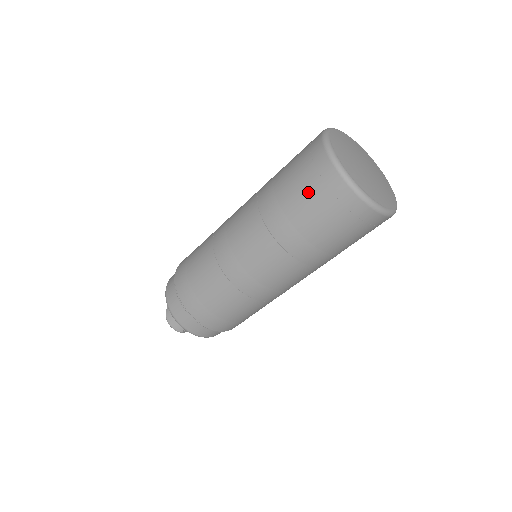
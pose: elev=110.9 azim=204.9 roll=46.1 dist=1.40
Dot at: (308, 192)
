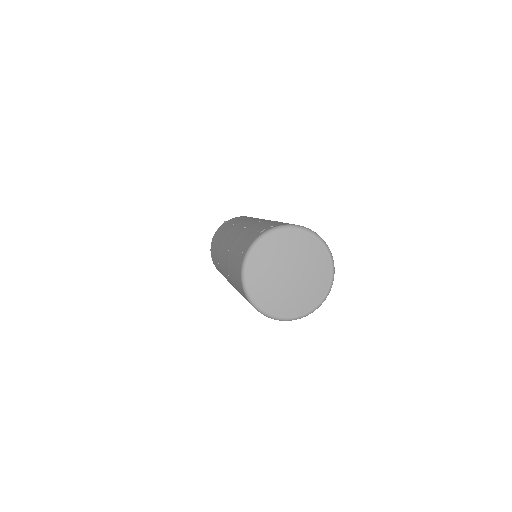
Dot at: occluded
